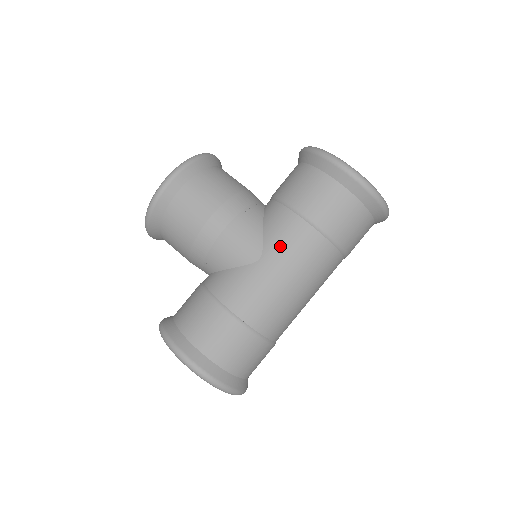
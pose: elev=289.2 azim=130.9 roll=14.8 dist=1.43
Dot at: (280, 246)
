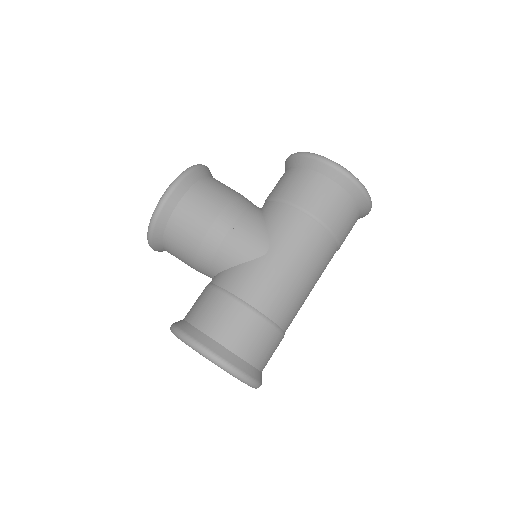
Dot at: (285, 238)
